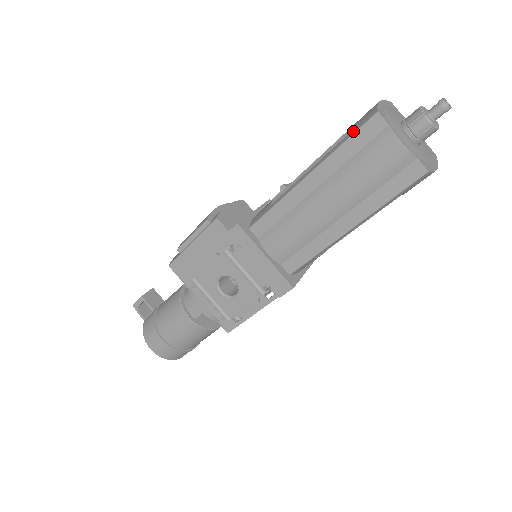
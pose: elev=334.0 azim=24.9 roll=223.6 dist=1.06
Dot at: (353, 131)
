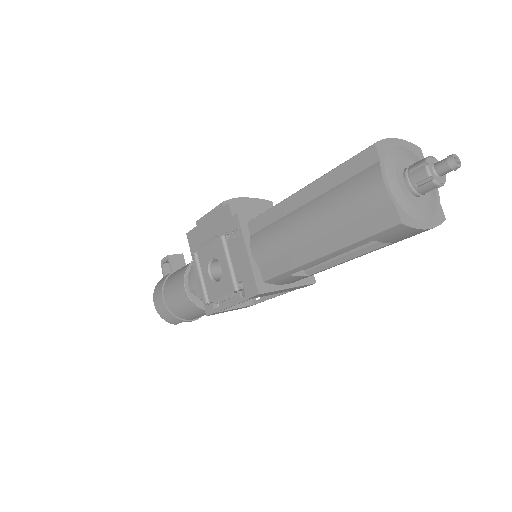
Dot at: occluded
